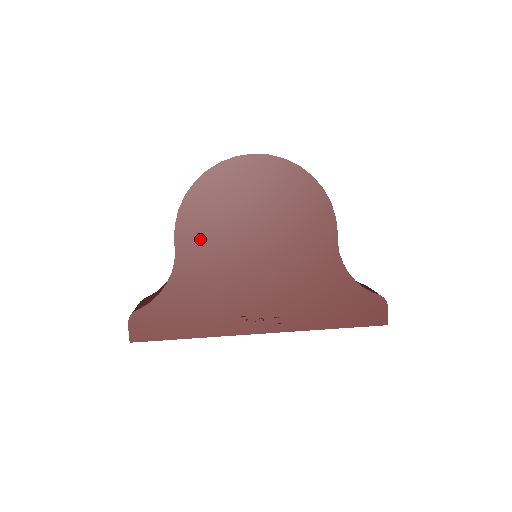
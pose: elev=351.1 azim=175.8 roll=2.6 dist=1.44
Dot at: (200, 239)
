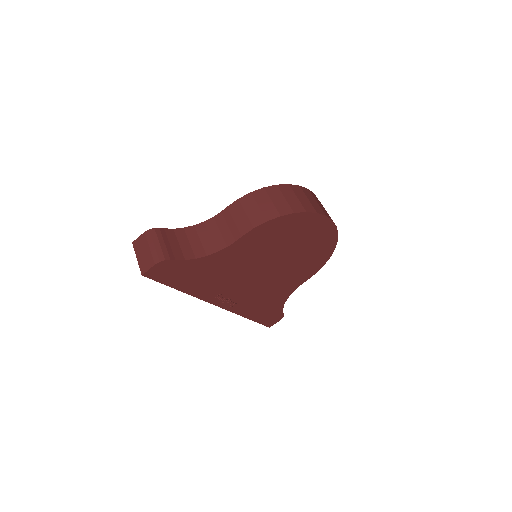
Dot at: (255, 244)
